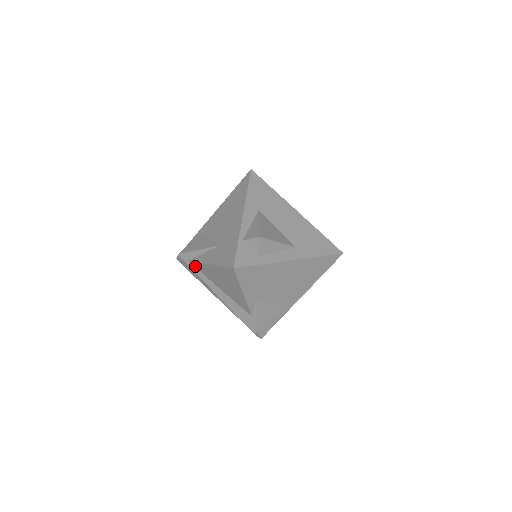
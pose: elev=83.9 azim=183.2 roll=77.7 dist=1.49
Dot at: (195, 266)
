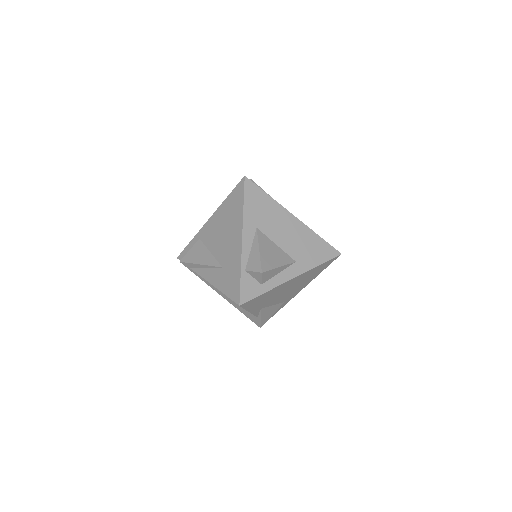
Dot at: occluded
